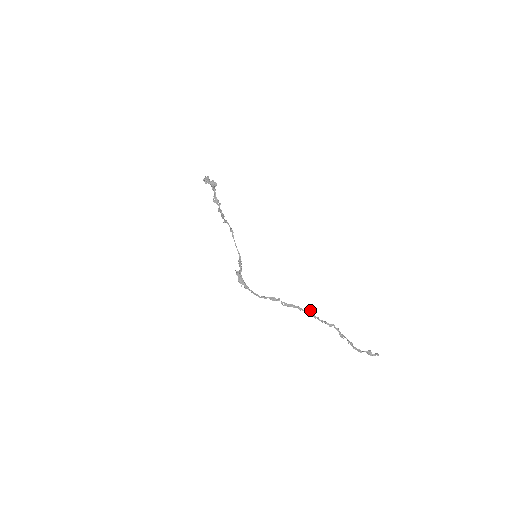
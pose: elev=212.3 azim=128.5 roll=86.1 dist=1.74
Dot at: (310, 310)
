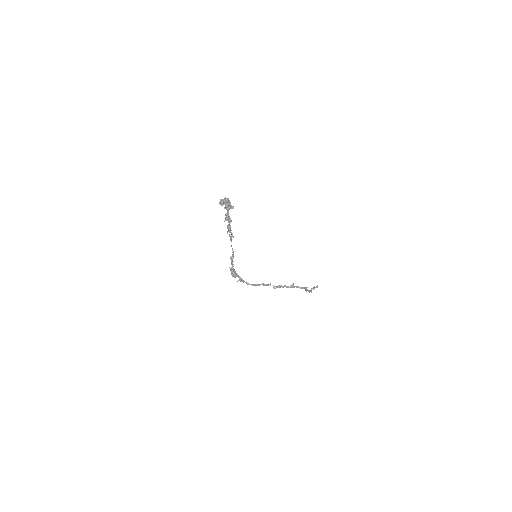
Dot at: (293, 284)
